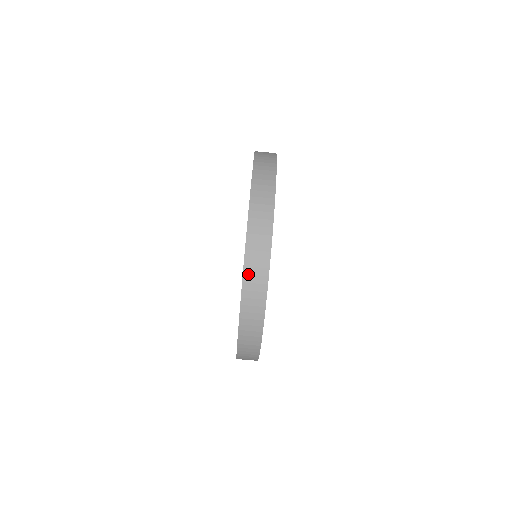
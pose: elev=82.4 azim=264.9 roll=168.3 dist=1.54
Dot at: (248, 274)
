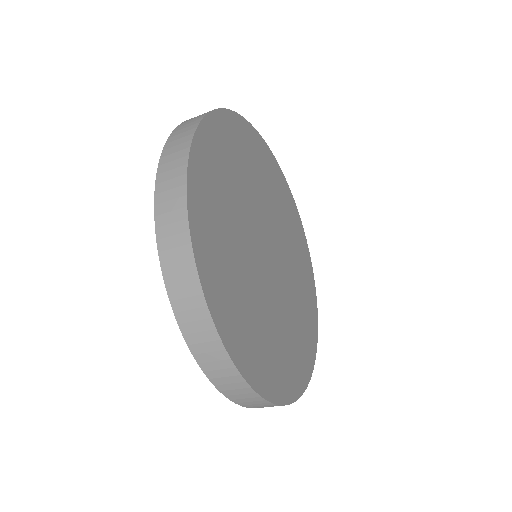
Dot at: (209, 370)
